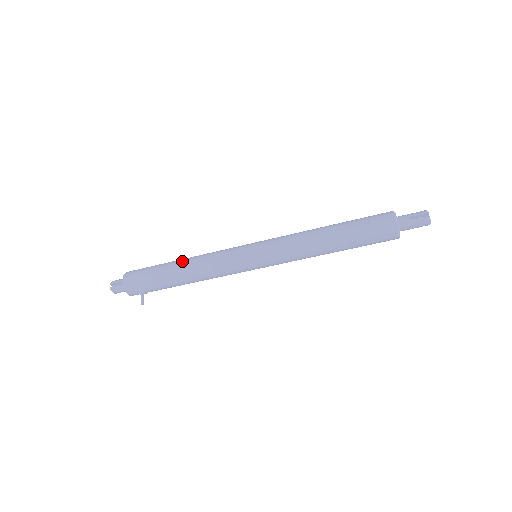
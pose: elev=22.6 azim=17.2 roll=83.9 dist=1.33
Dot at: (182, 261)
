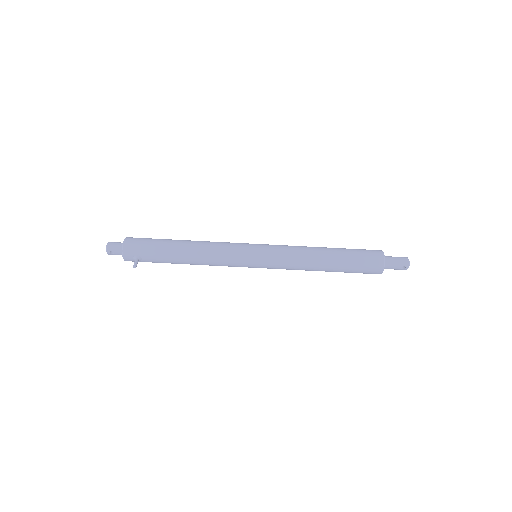
Dot at: (188, 240)
